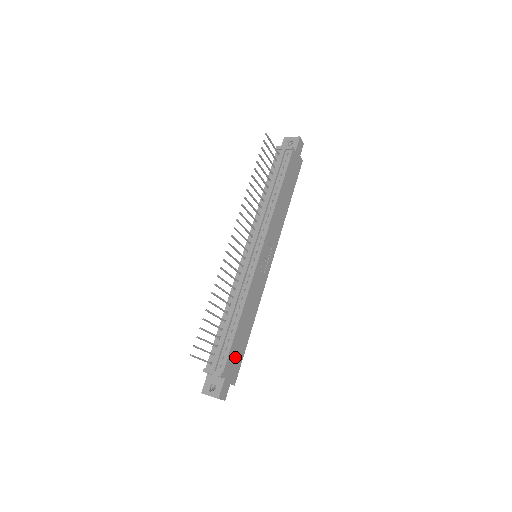
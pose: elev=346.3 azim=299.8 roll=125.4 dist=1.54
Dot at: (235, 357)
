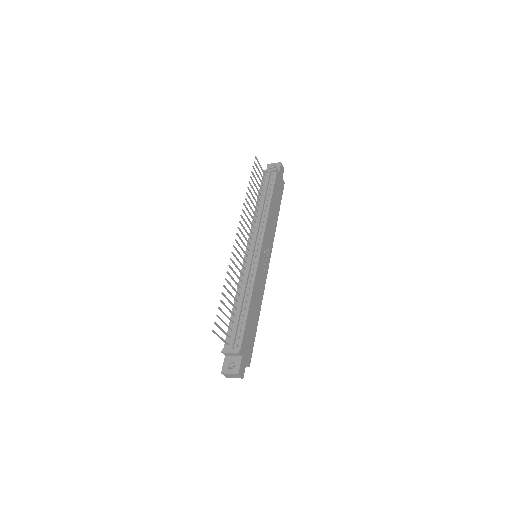
Dot at: (248, 339)
